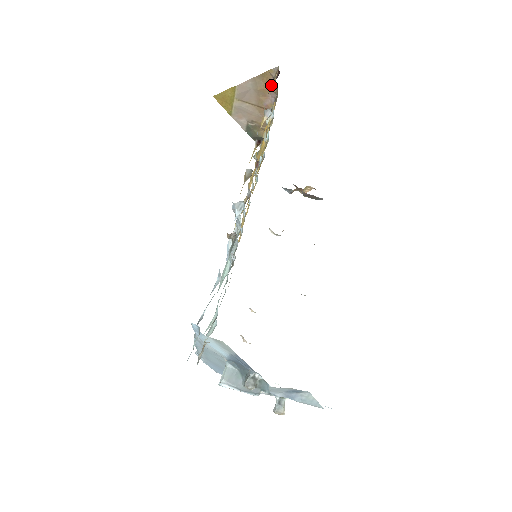
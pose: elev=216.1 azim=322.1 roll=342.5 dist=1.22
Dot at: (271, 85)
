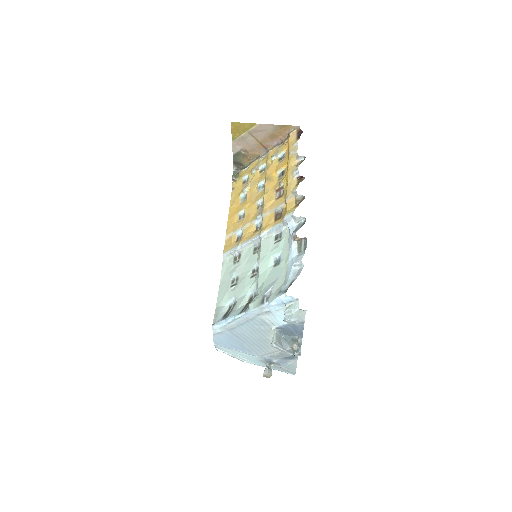
Dot at: (283, 134)
